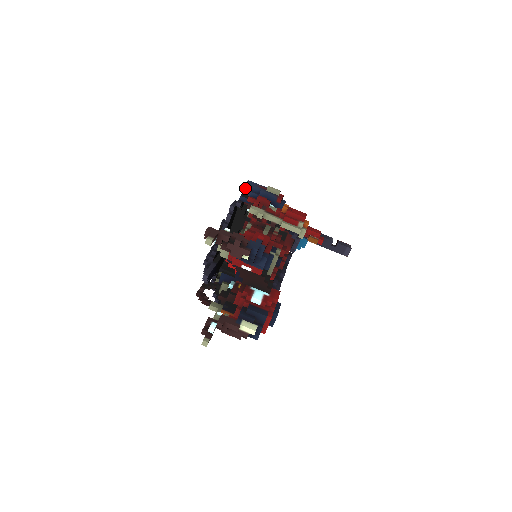
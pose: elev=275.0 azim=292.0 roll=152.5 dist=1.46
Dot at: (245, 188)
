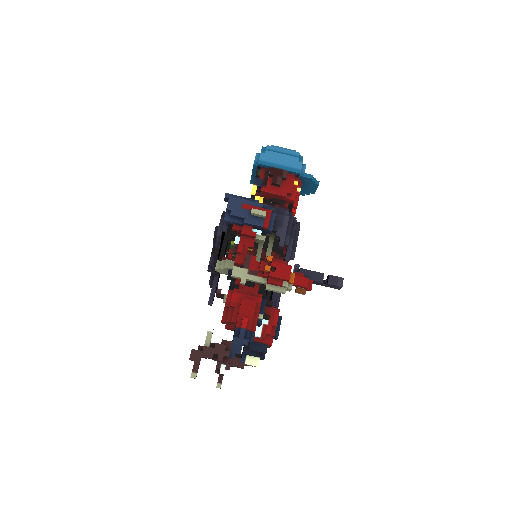
Dot at: (227, 216)
